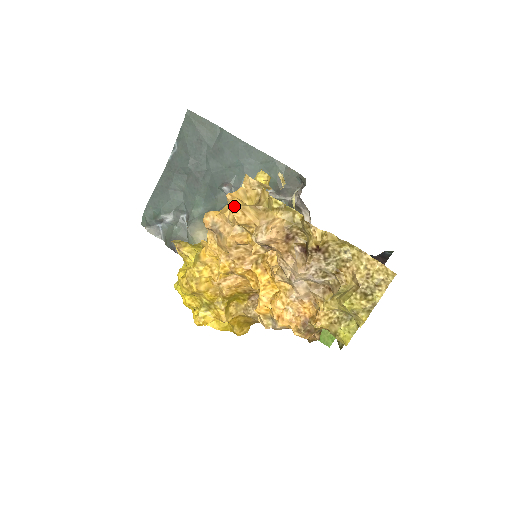
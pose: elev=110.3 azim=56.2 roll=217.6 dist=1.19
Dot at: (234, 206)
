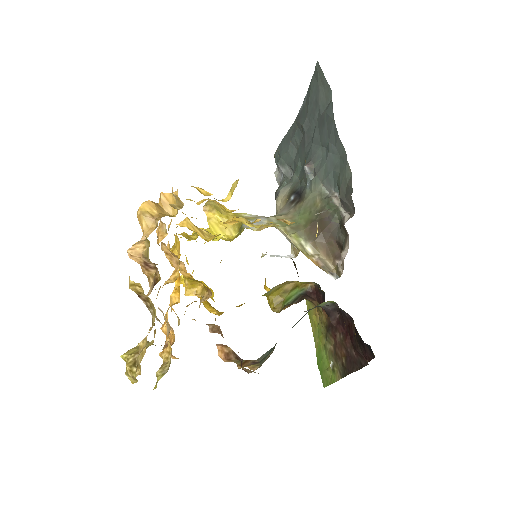
Dot at: (139, 209)
